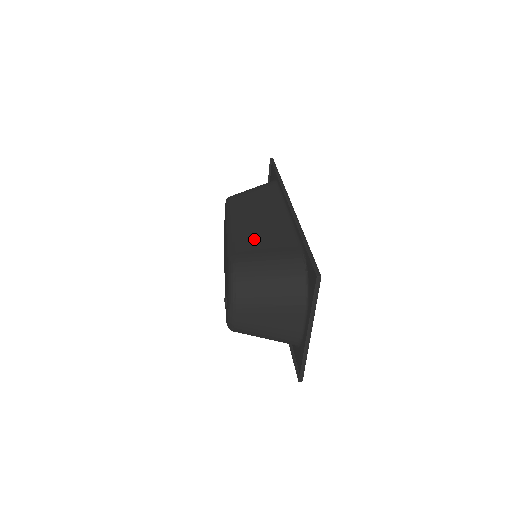
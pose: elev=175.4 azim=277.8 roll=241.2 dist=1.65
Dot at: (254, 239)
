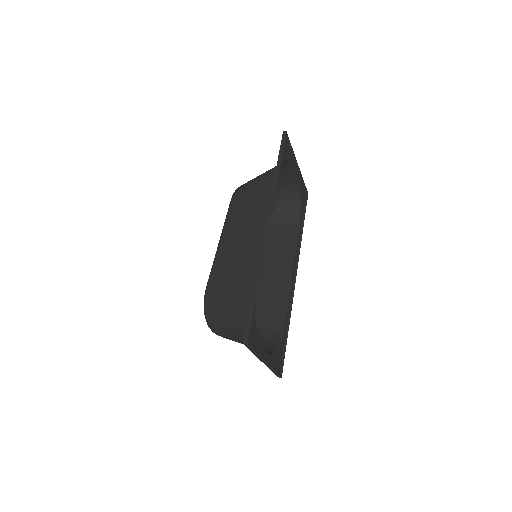
Dot at: (229, 268)
